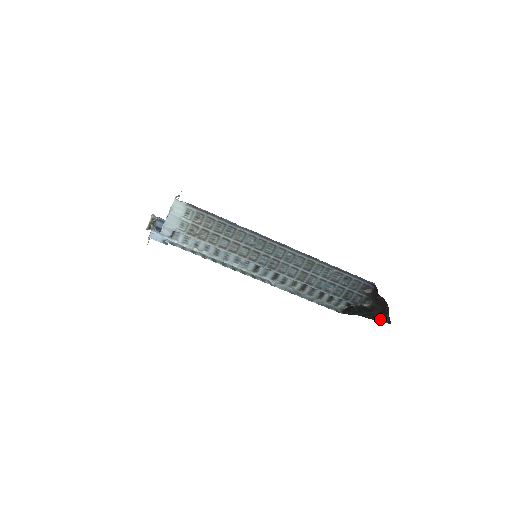
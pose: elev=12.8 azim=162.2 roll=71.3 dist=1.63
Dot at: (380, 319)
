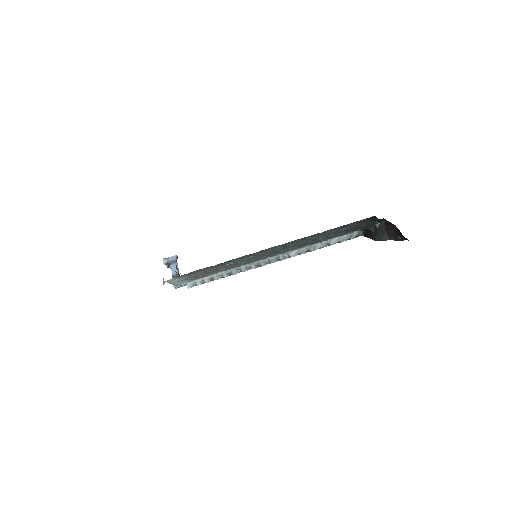
Dot at: (398, 239)
